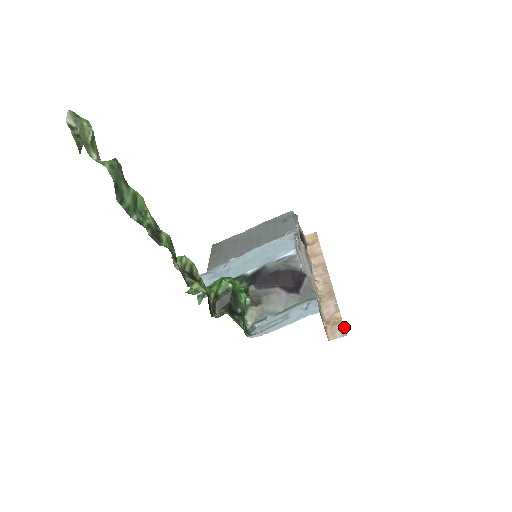
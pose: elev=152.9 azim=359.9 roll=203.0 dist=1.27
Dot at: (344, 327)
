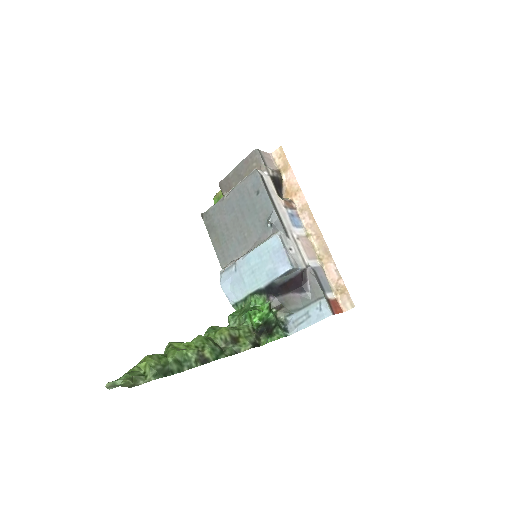
Dot at: (350, 297)
